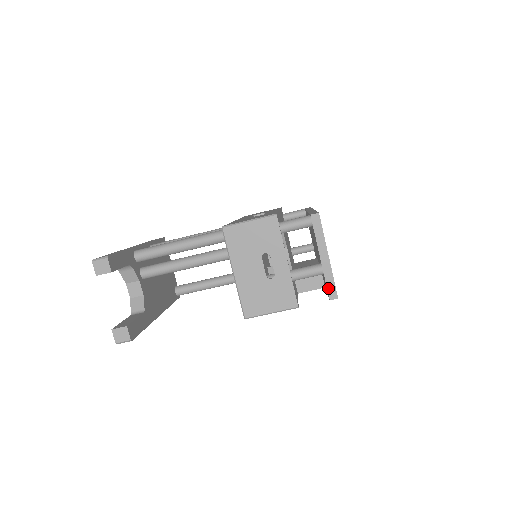
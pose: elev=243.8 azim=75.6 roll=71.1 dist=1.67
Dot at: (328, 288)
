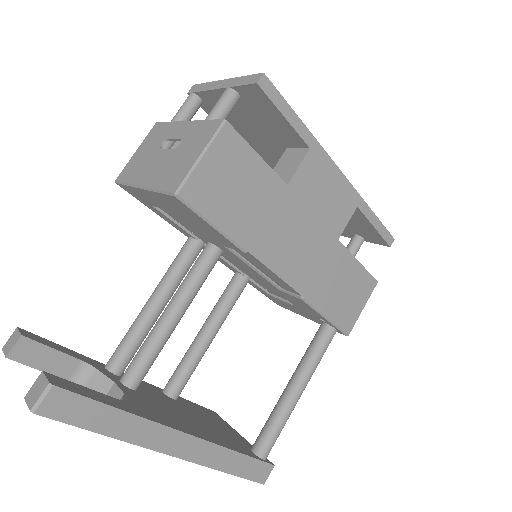
Dot at: (245, 84)
